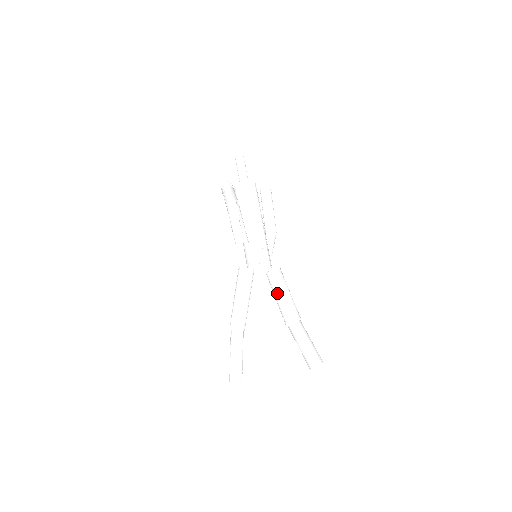
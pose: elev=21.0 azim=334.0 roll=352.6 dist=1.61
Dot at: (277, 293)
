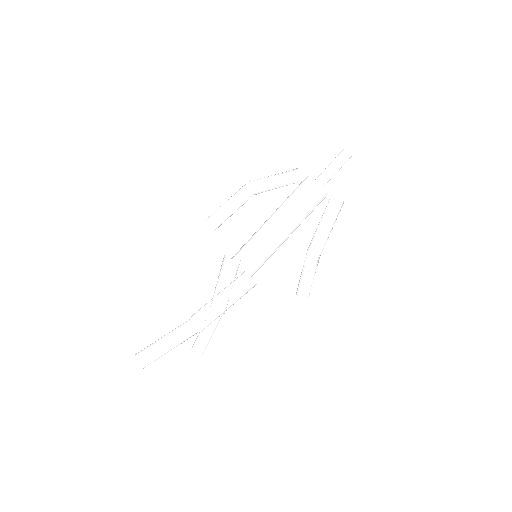
Dot at: (217, 294)
